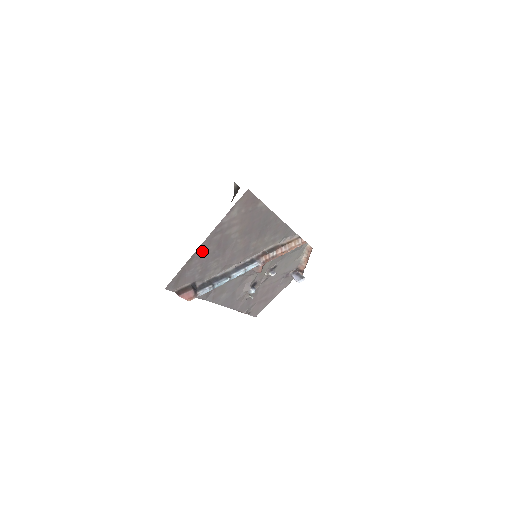
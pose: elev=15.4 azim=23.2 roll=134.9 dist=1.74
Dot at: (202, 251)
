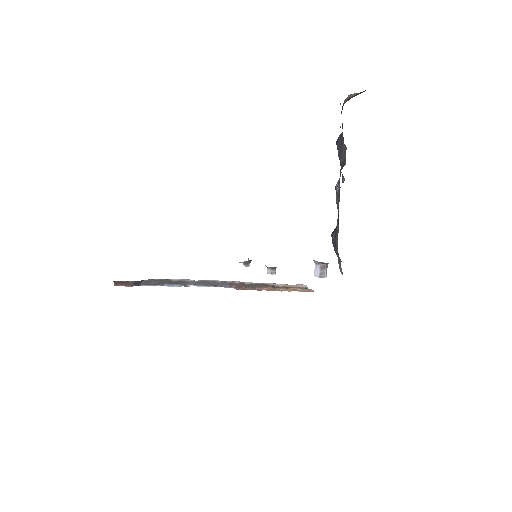
Dot at: occluded
